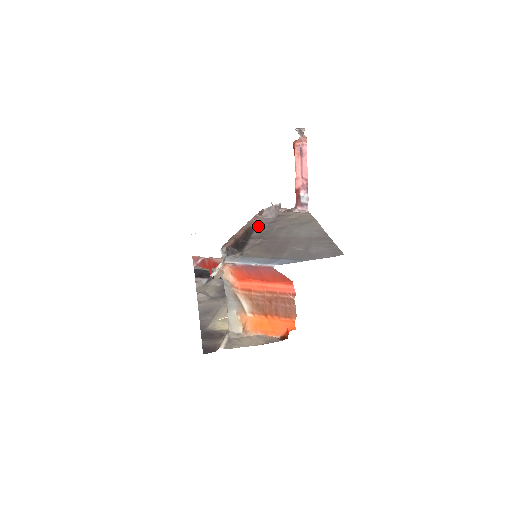
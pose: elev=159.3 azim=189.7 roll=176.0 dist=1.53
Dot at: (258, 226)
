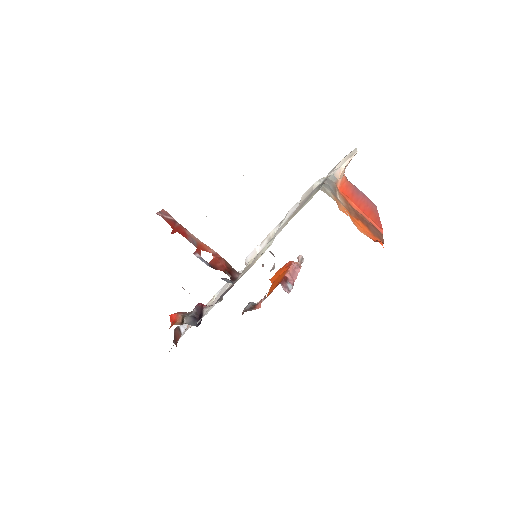
Dot at: occluded
